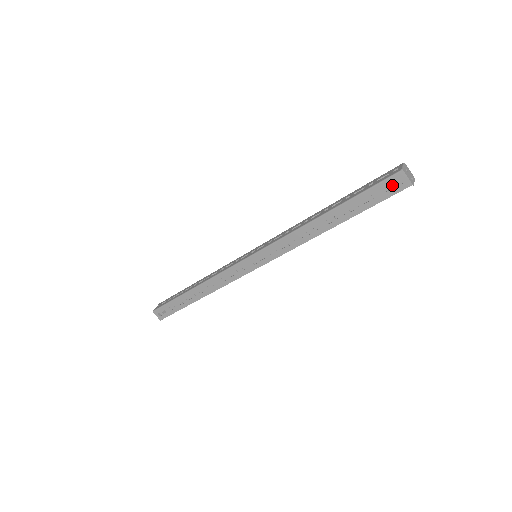
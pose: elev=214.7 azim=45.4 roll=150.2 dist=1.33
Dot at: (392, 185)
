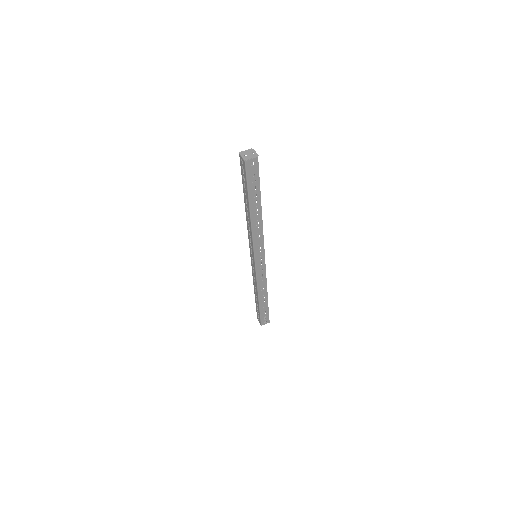
Dot at: (250, 163)
